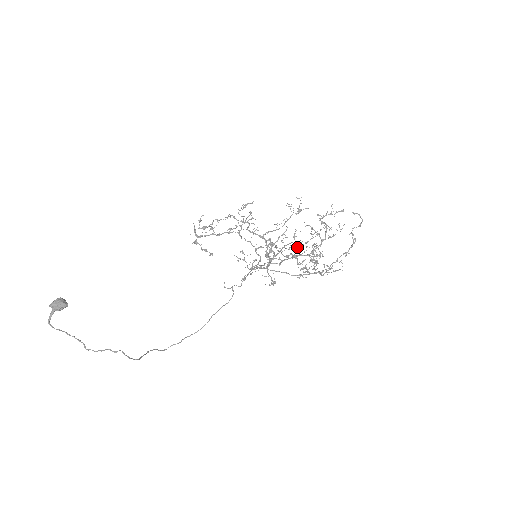
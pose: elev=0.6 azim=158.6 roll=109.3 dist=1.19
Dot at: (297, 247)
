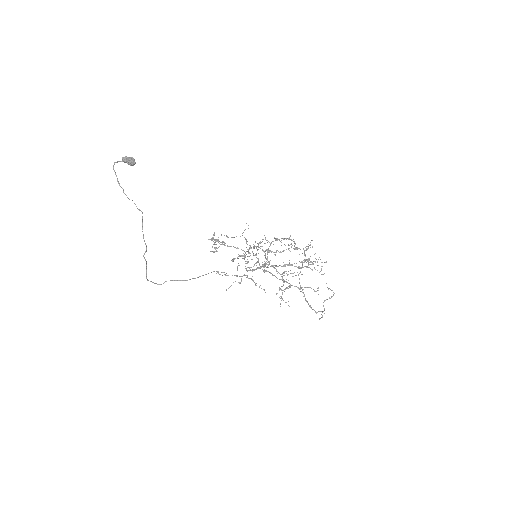
Dot at: occluded
